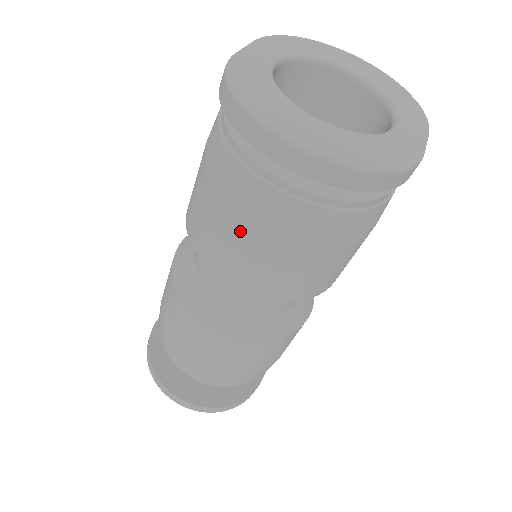
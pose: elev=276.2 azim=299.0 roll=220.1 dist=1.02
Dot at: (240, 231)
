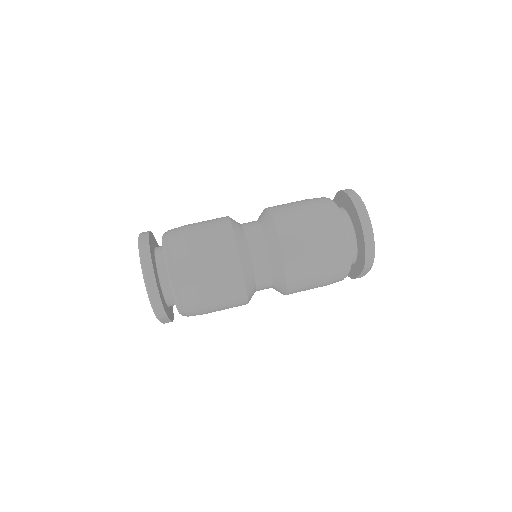
Dot at: (310, 222)
